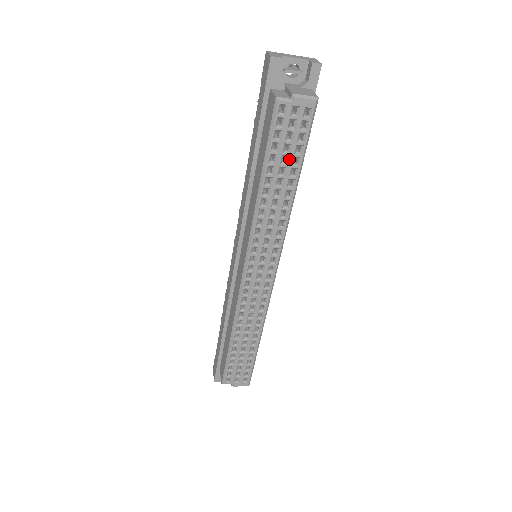
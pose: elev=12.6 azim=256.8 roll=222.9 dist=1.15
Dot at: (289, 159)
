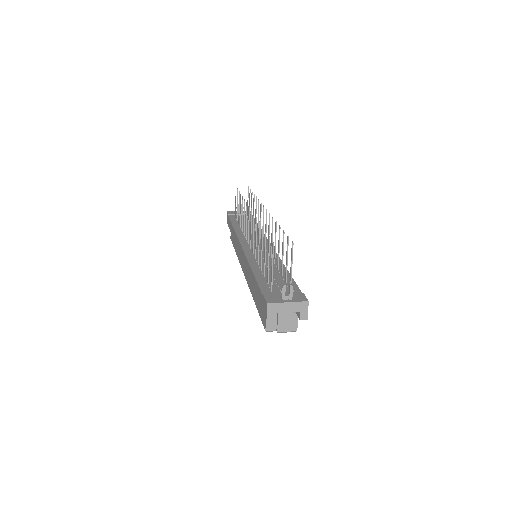
Dot at: occluded
